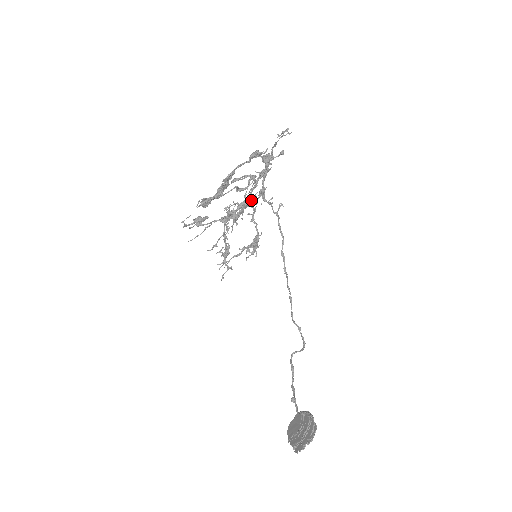
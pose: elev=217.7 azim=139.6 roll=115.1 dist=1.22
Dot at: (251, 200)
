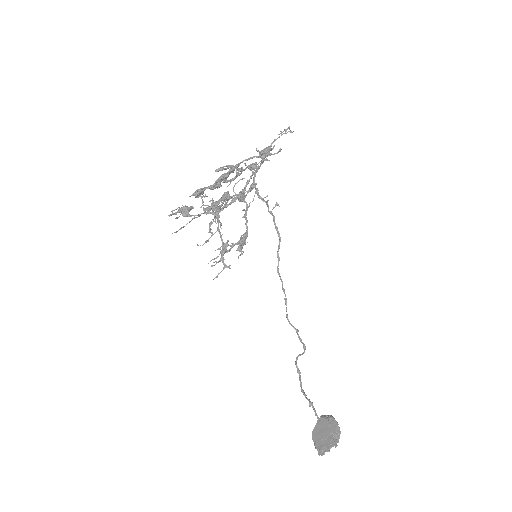
Dot at: occluded
